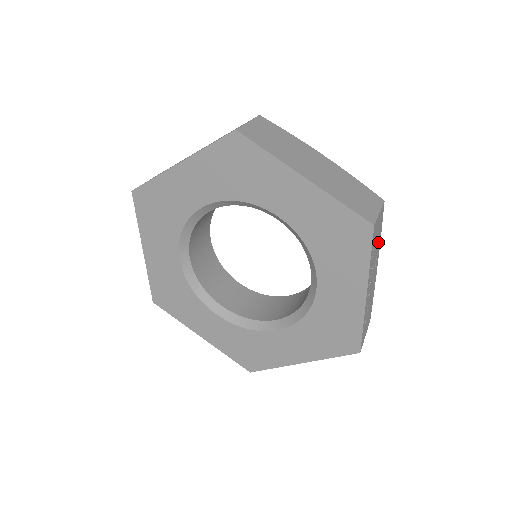
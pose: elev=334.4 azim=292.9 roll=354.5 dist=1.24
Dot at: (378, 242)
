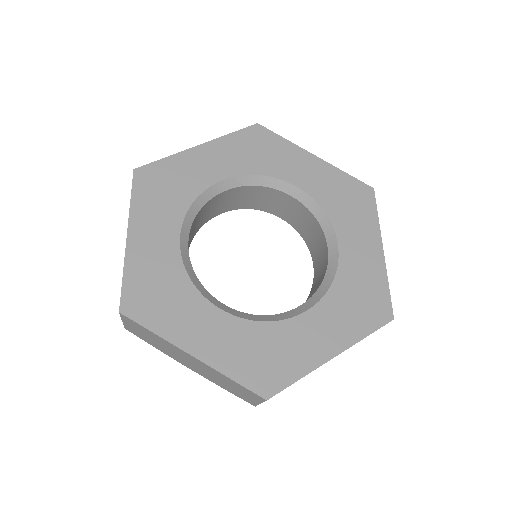
Dot at: occluded
